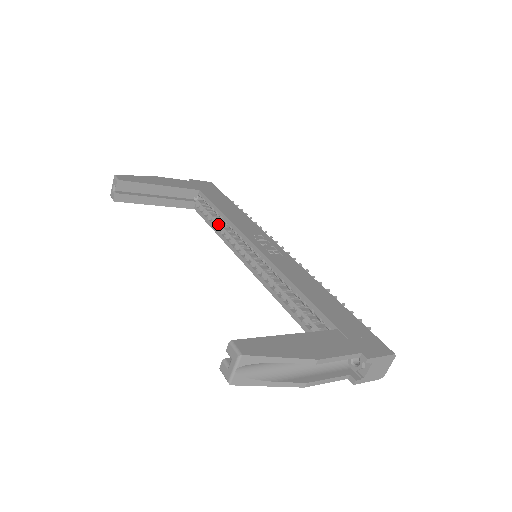
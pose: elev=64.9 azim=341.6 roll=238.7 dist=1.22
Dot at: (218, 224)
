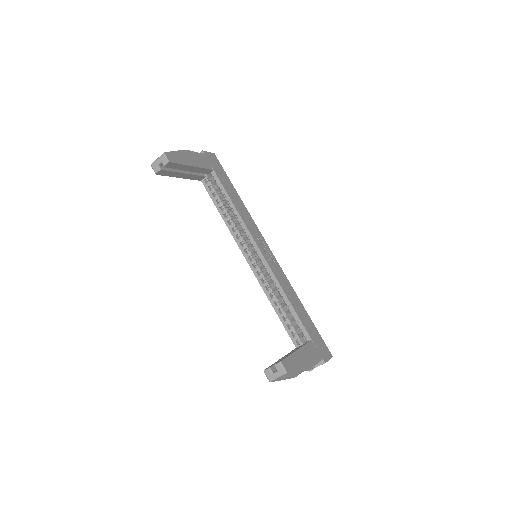
Dot at: (225, 211)
